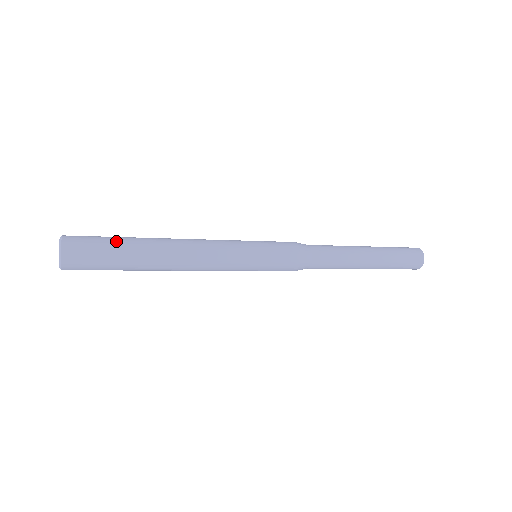
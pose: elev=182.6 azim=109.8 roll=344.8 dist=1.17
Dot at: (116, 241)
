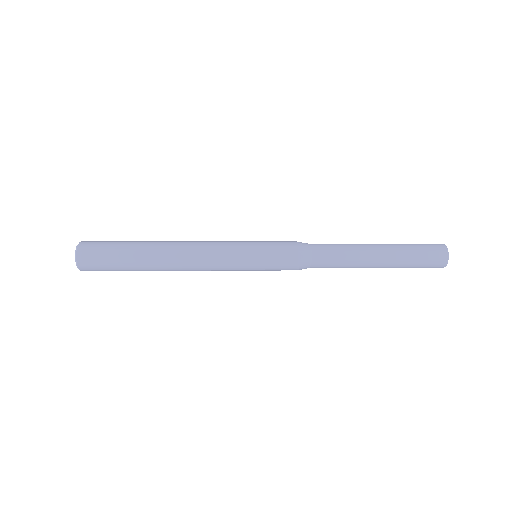
Dot at: (121, 258)
